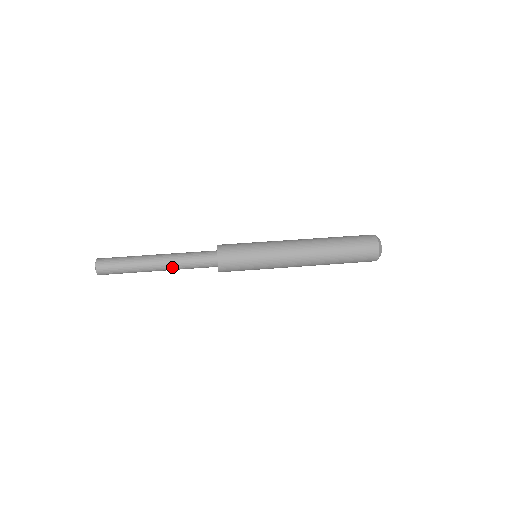
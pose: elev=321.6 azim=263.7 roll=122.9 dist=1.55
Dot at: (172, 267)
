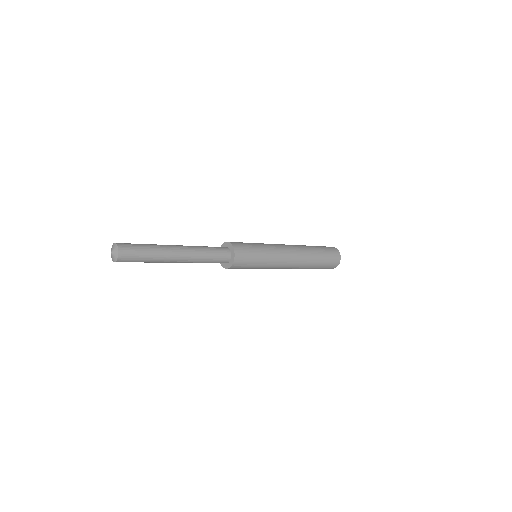
Dot at: (192, 259)
